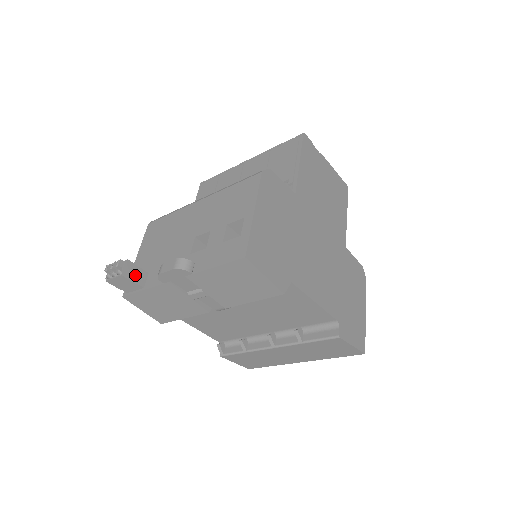
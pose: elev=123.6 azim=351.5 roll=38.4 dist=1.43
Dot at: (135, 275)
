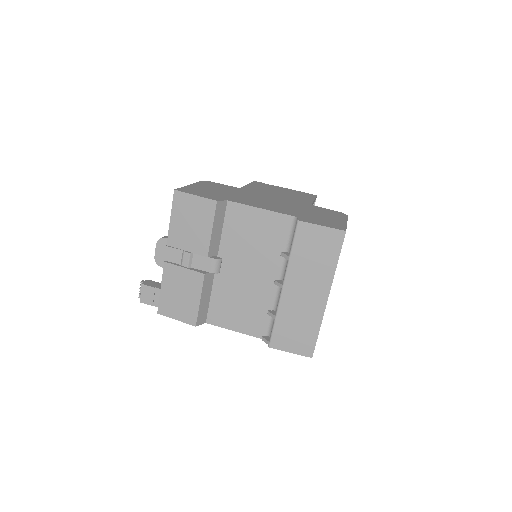
Dot at: (154, 285)
